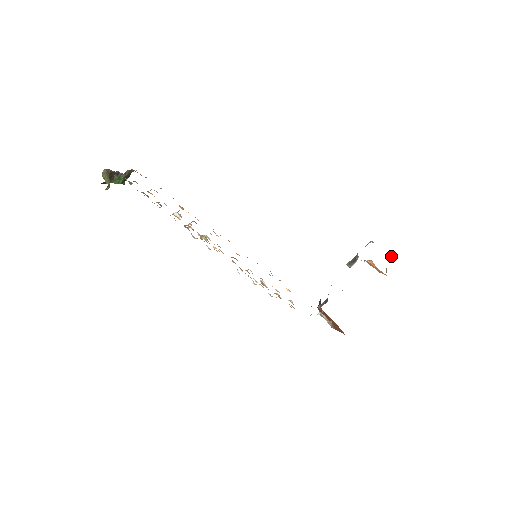
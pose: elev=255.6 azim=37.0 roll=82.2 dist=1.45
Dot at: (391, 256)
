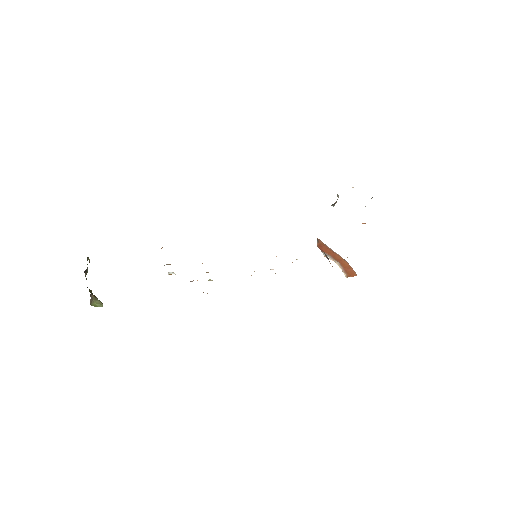
Dot at: occluded
